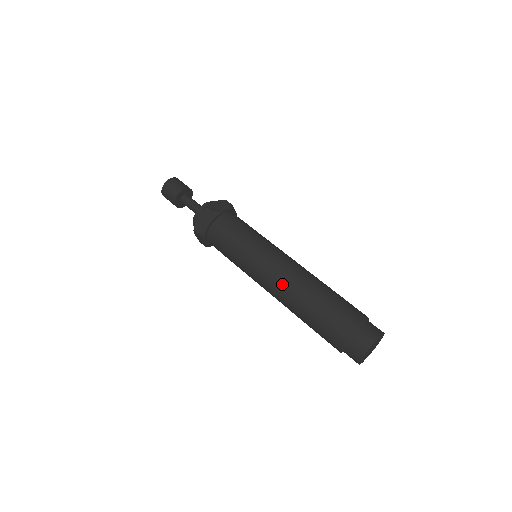
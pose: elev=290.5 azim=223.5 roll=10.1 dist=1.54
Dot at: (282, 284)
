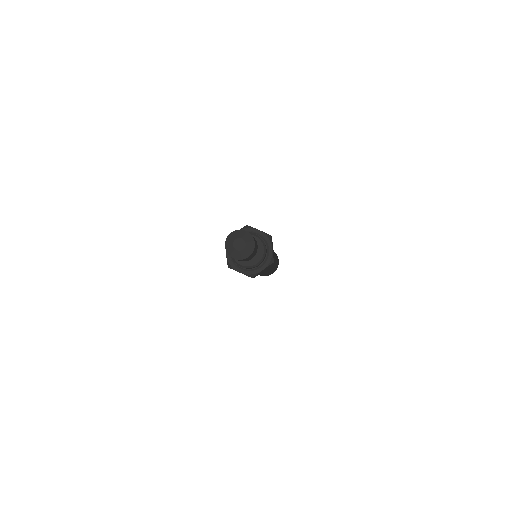
Dot at: occluded
